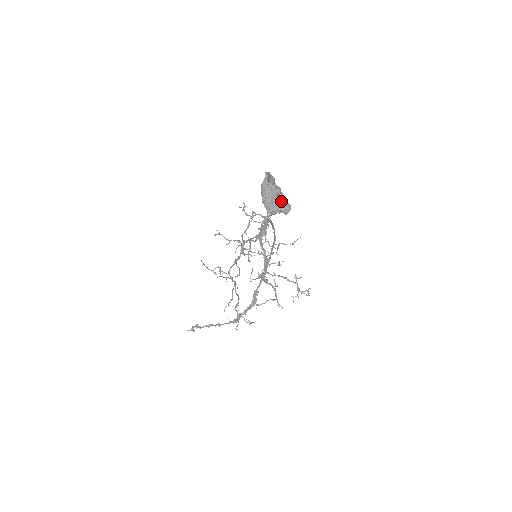
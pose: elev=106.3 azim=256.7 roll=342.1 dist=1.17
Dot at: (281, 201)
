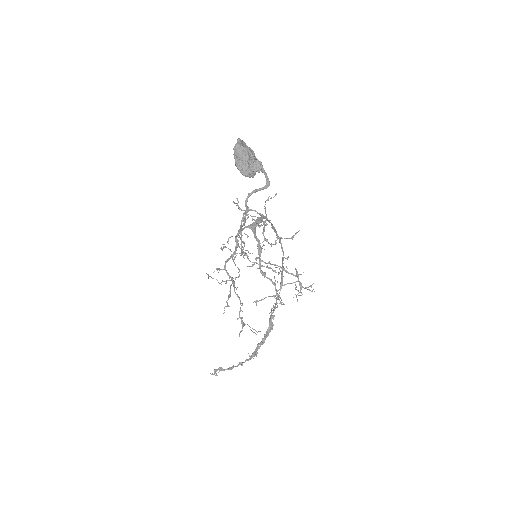
Dot at: (252, 160)
